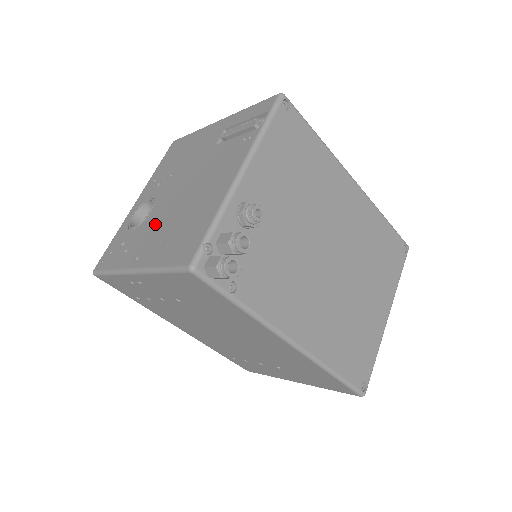
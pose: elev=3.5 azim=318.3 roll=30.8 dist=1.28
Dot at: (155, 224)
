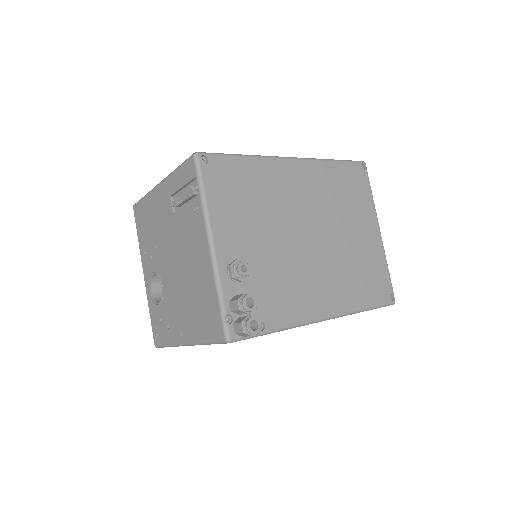
Dot at: (175, 300)
